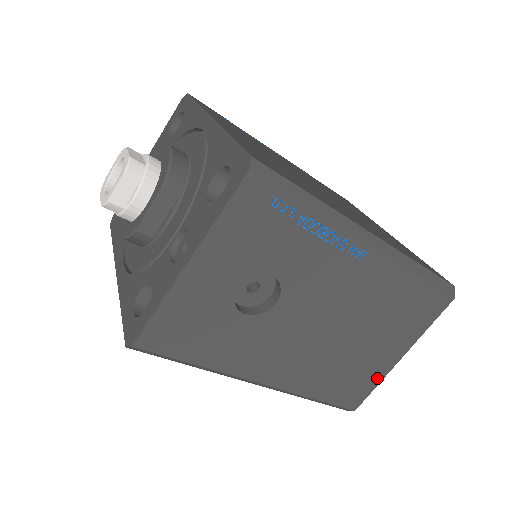
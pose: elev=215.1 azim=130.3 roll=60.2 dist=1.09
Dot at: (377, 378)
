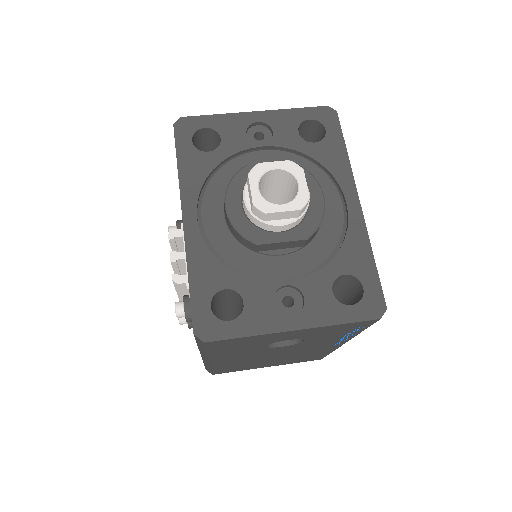
Dot at: (245, 369)
